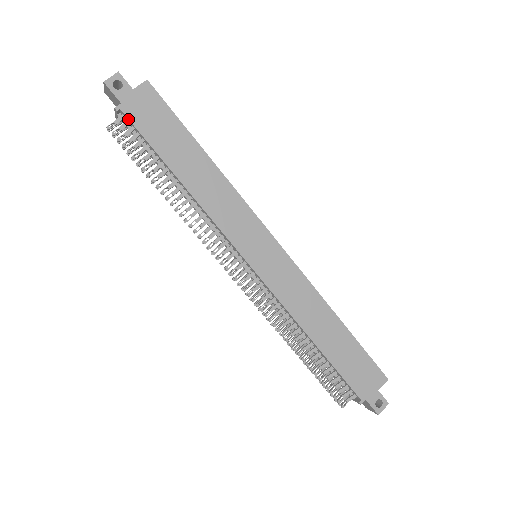
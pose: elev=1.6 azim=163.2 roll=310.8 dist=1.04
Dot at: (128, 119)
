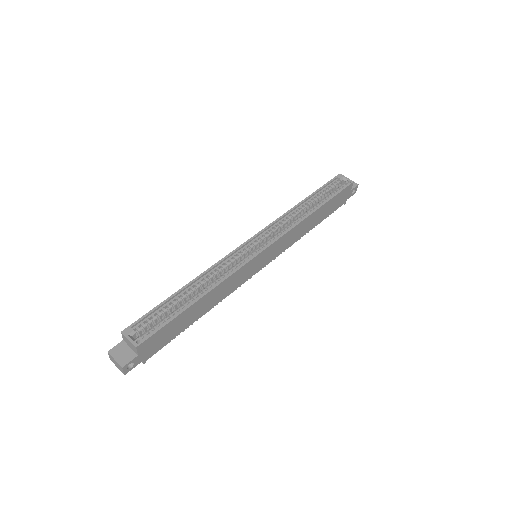
Dot at: occluded
